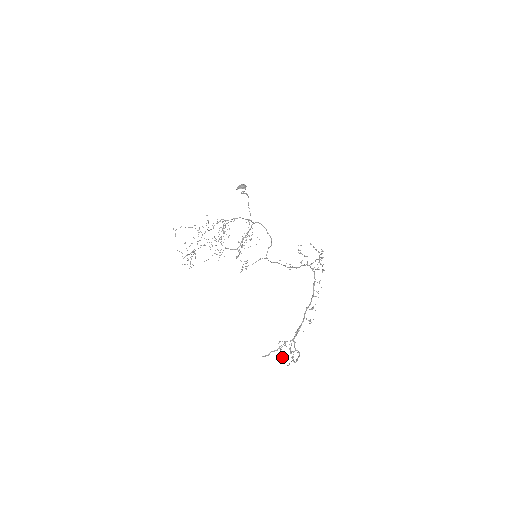
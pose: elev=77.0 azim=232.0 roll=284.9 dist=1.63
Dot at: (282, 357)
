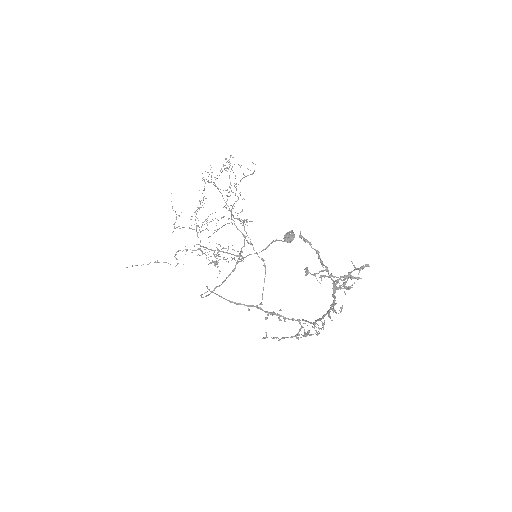
Dot at: occluded
